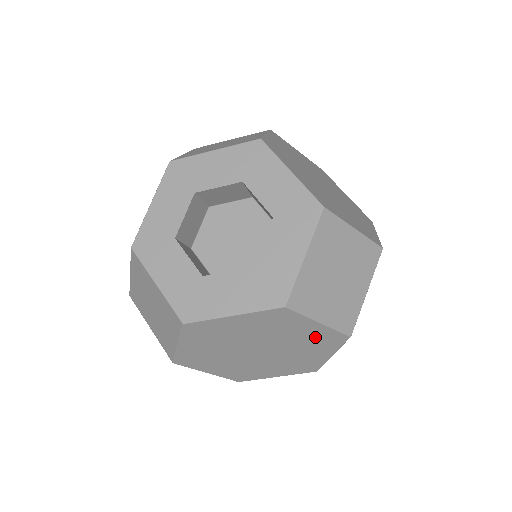
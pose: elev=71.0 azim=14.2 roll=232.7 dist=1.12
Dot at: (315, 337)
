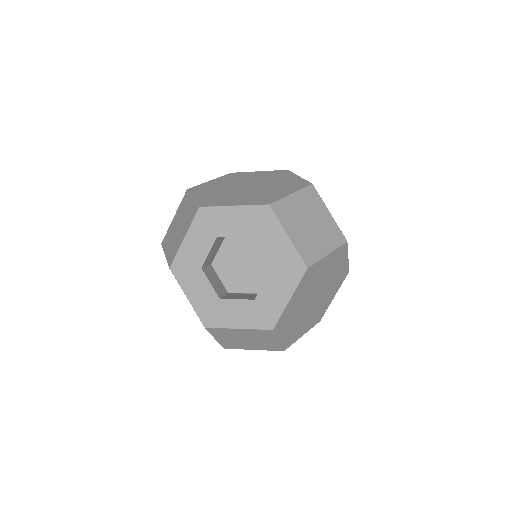
Dot at: (332, 261)
